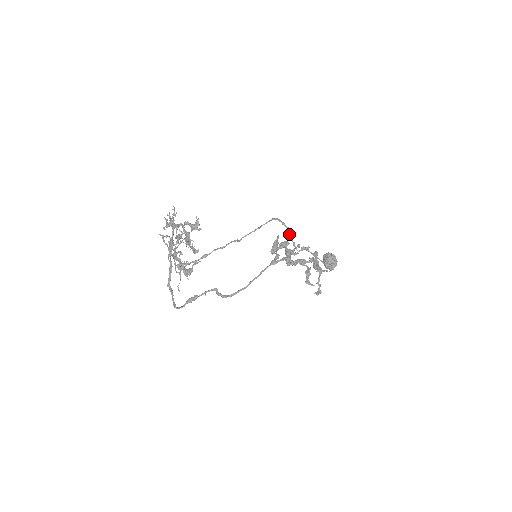
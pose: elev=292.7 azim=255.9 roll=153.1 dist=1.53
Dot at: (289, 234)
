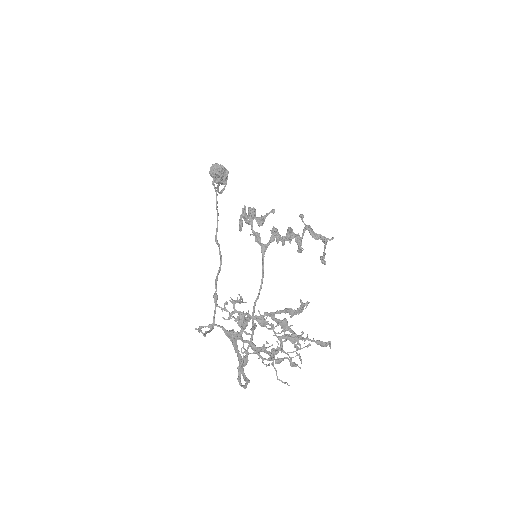
Dot at: (220, 183)
